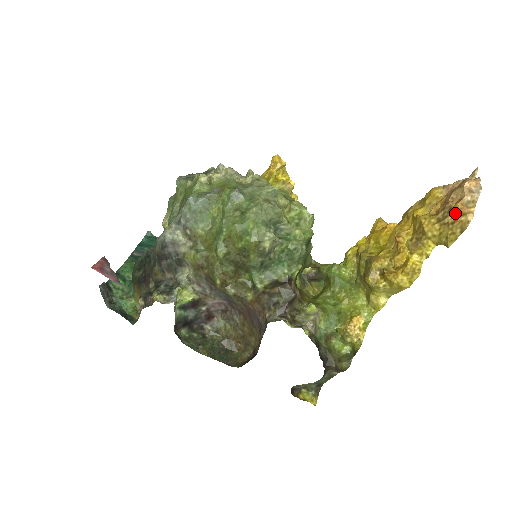
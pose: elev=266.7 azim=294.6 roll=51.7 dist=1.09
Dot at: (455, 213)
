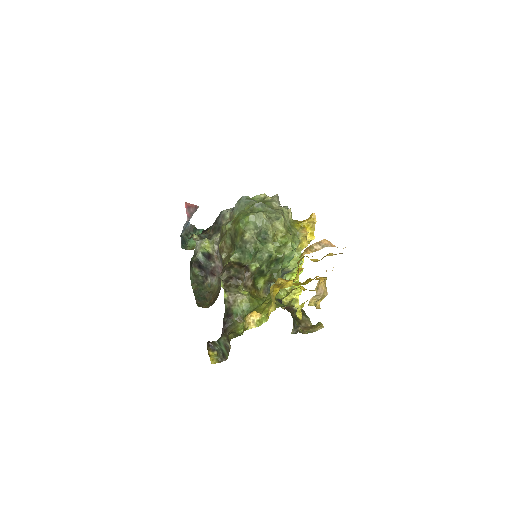
Dot at: occluded
